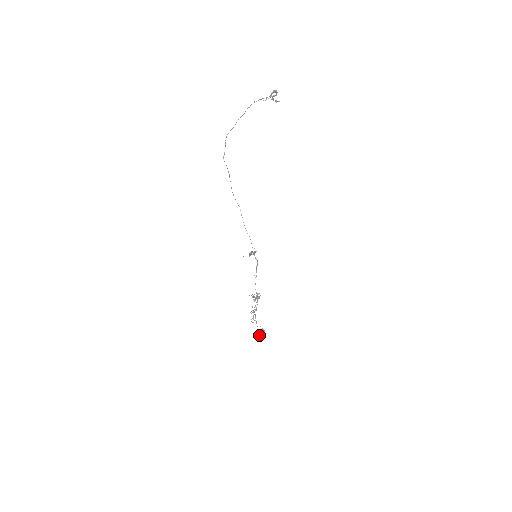
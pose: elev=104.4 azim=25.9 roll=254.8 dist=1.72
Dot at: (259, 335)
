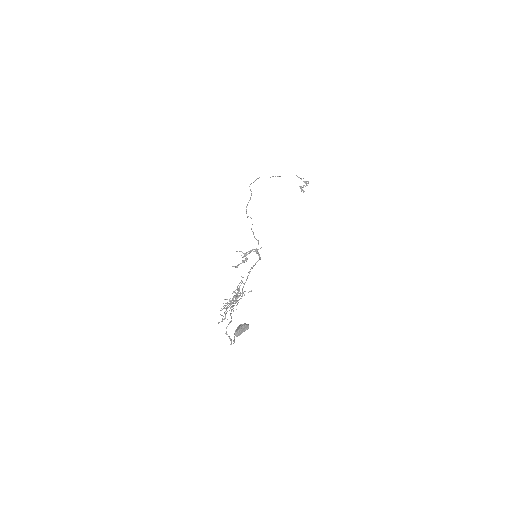
Dot at: (244, 324)
